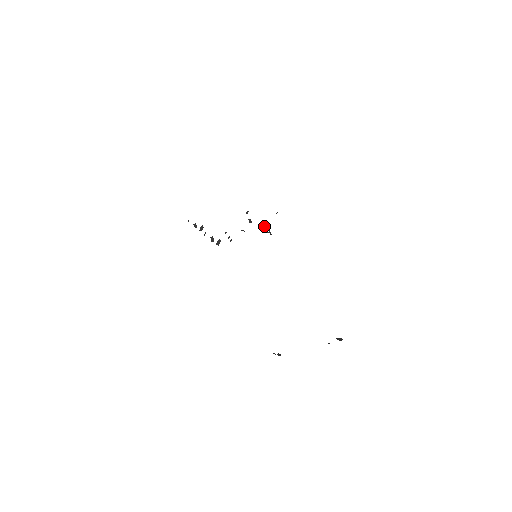
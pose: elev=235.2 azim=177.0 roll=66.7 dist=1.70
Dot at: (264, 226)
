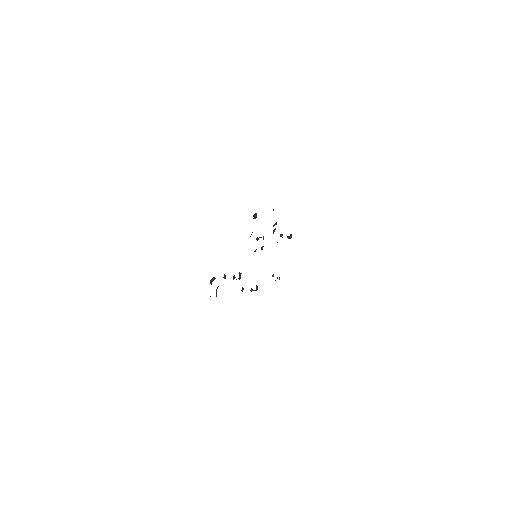
Dot at: occluded
